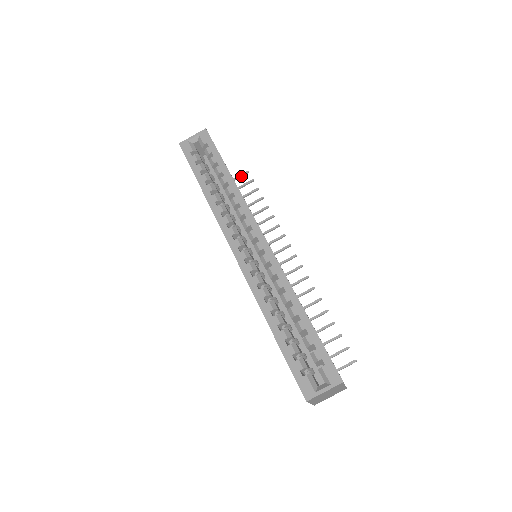
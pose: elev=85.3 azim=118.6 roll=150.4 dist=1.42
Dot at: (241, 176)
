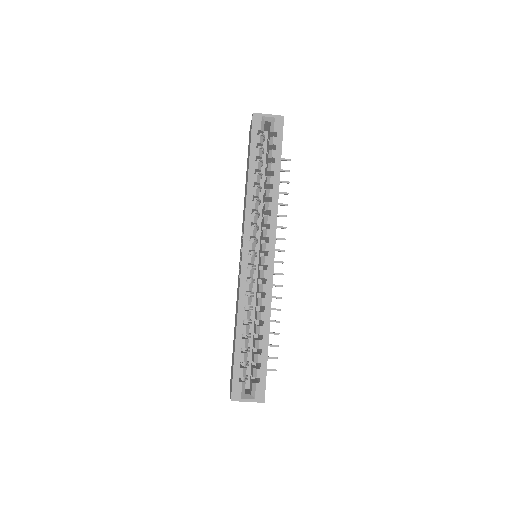
Dot at: (282, 160)
